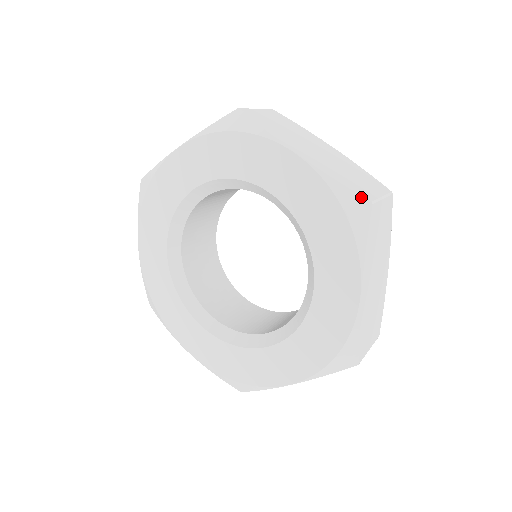
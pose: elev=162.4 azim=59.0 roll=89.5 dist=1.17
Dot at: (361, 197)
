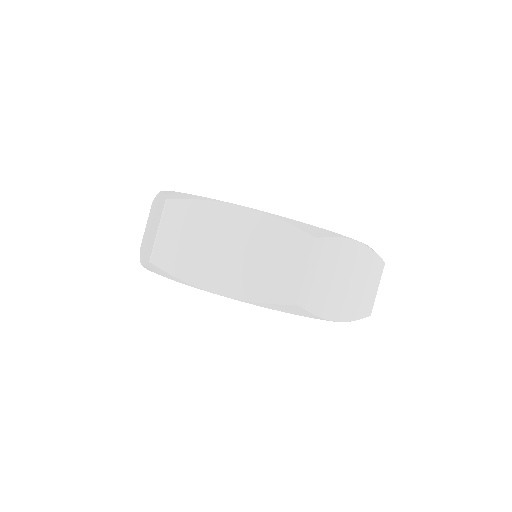
Dot at: occluded
